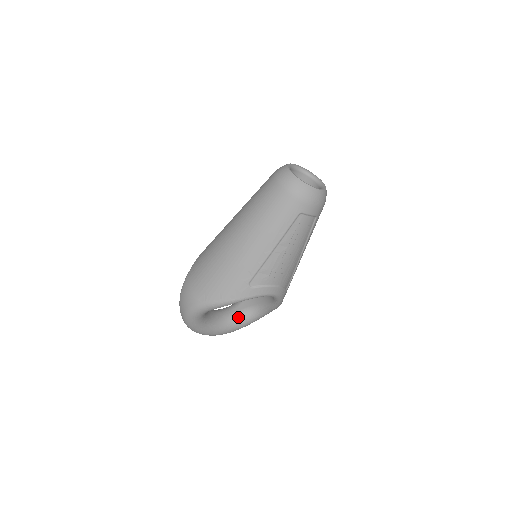
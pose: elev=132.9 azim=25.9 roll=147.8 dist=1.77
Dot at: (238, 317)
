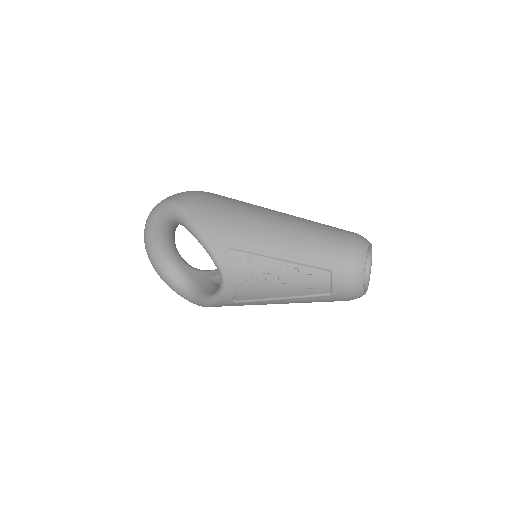
Dot at: (176, 269)
